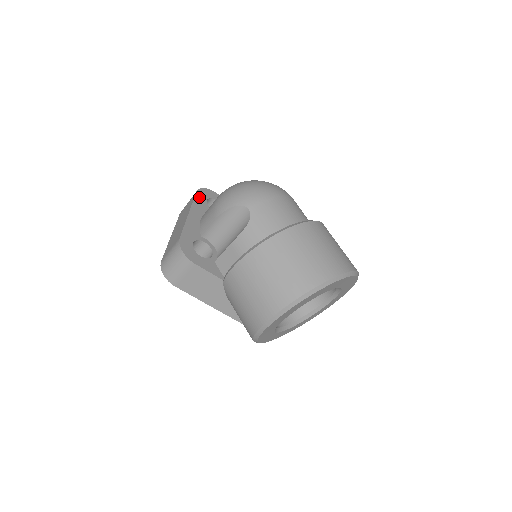
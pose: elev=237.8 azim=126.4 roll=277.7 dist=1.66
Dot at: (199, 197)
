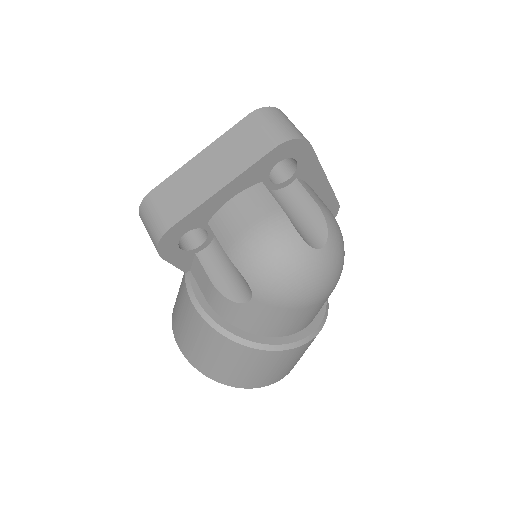
Dot at: (270, 158)
